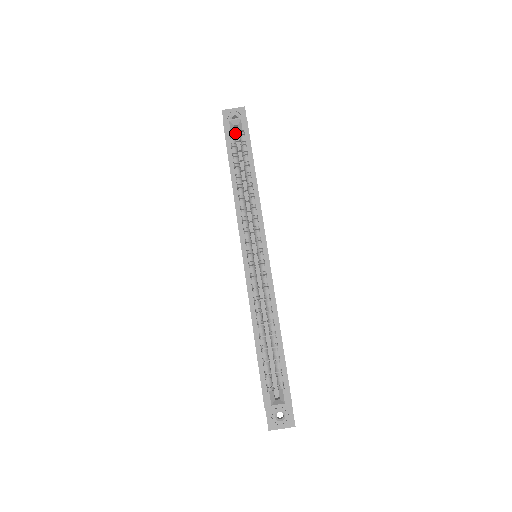
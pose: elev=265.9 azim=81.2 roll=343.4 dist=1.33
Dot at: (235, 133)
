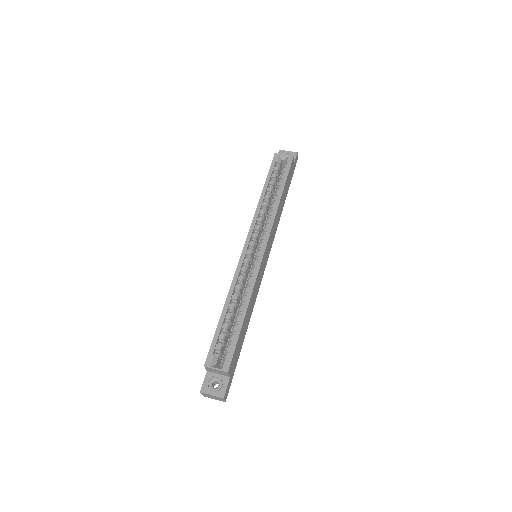
Dot at: (282, 168)
